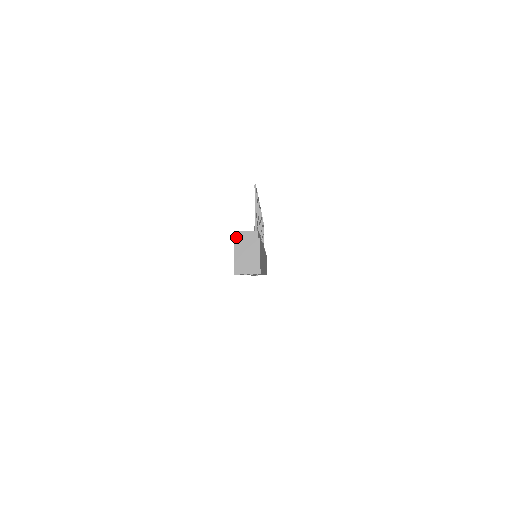
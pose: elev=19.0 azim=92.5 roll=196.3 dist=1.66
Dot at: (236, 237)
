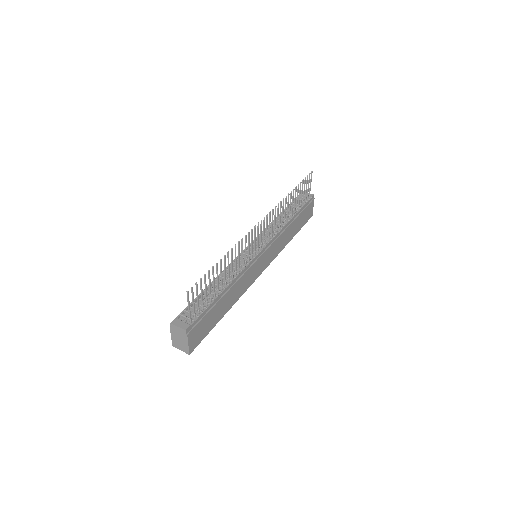
Dot at: (171, 326)
